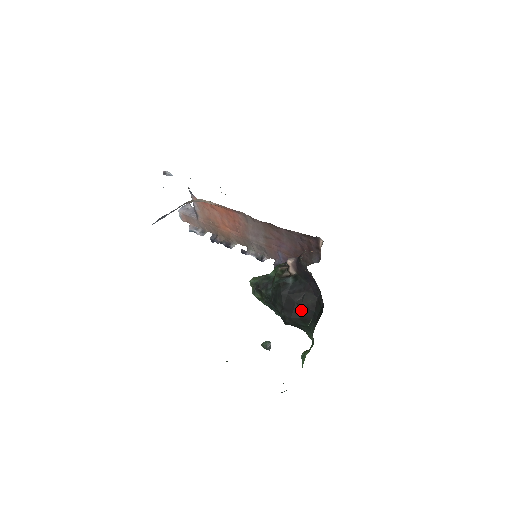
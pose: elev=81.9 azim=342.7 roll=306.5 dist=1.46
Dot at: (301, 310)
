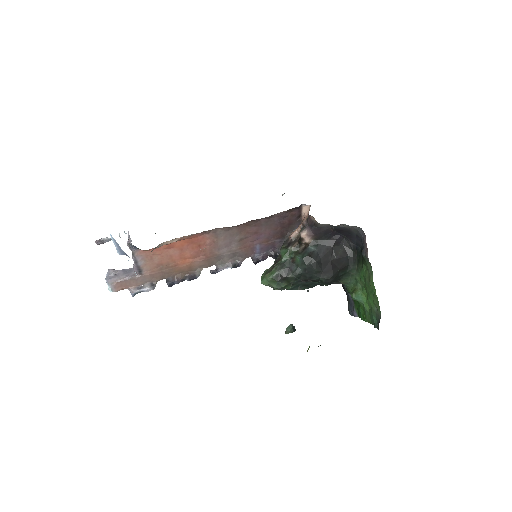
Dot at: (338, 263)
